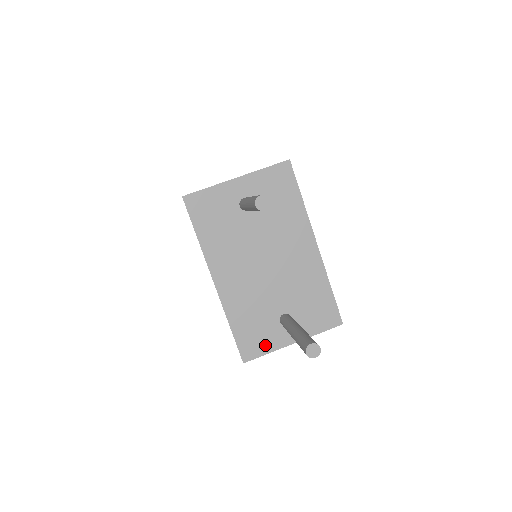
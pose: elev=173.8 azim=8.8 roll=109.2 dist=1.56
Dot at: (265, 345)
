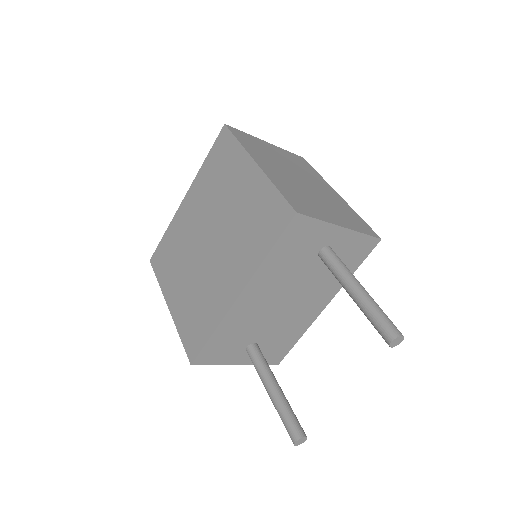
Dot at: (220, 358)
